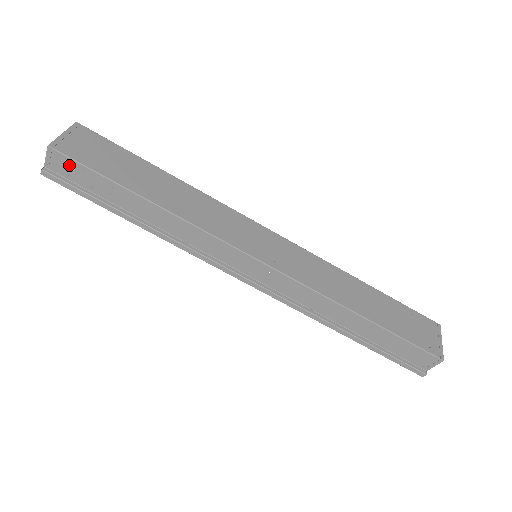
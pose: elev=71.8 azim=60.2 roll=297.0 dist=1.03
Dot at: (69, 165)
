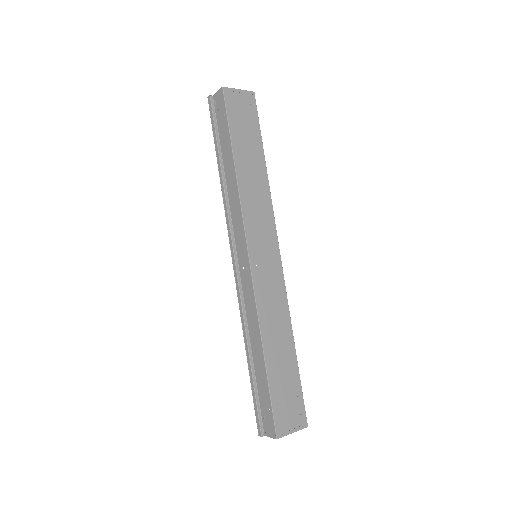
Dot at: (222, 106)
